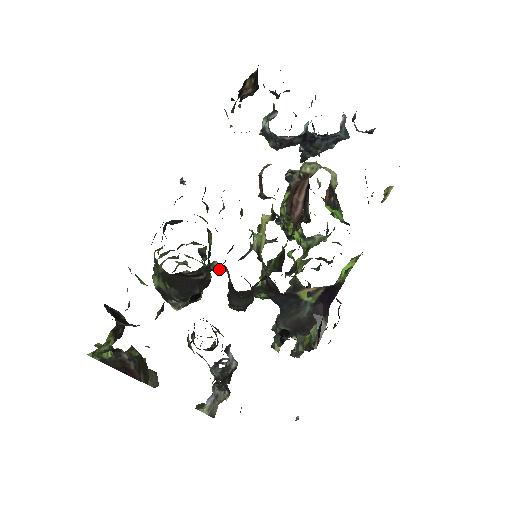
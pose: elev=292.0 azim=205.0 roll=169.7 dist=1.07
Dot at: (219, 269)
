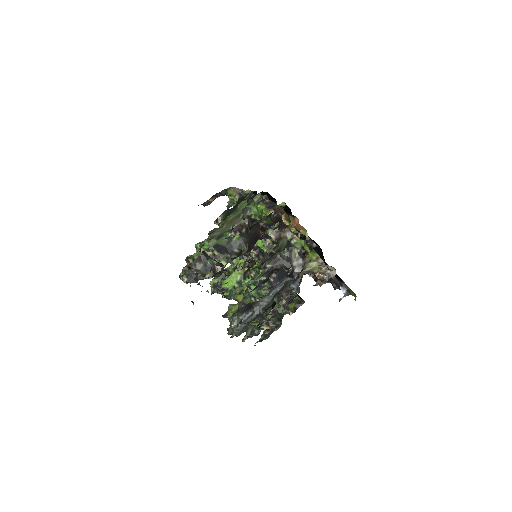
Dot at: occluded
